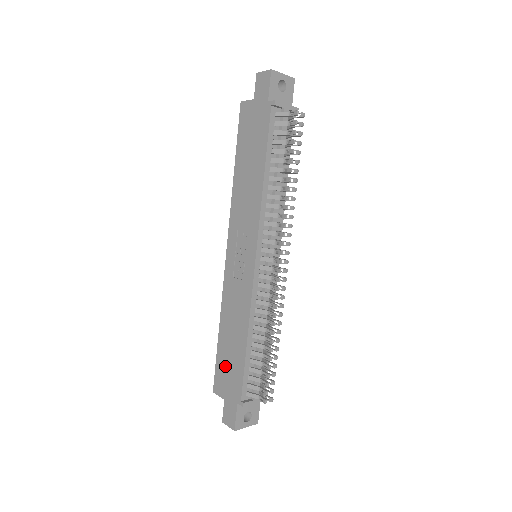
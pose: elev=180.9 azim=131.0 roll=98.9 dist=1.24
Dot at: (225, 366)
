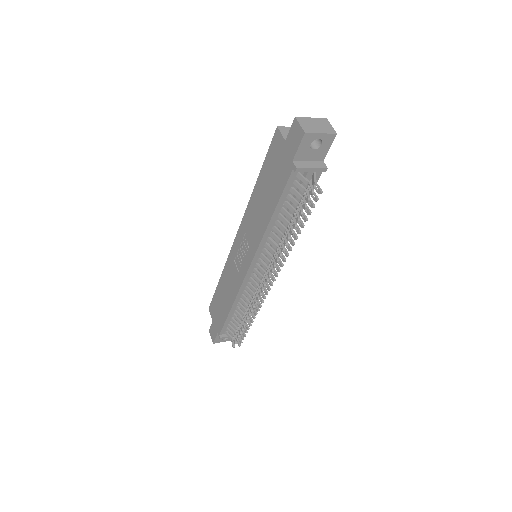
Dot at: (217, 305)
